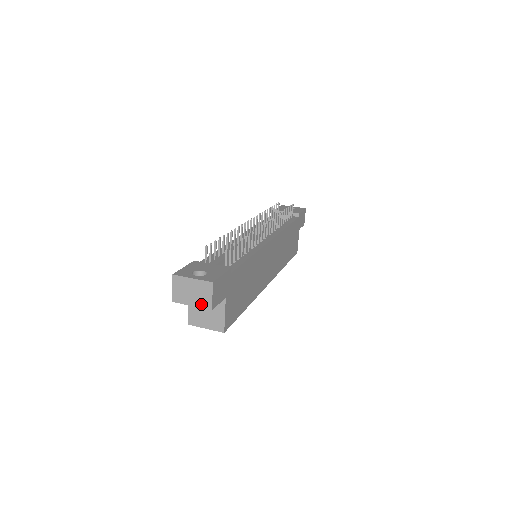
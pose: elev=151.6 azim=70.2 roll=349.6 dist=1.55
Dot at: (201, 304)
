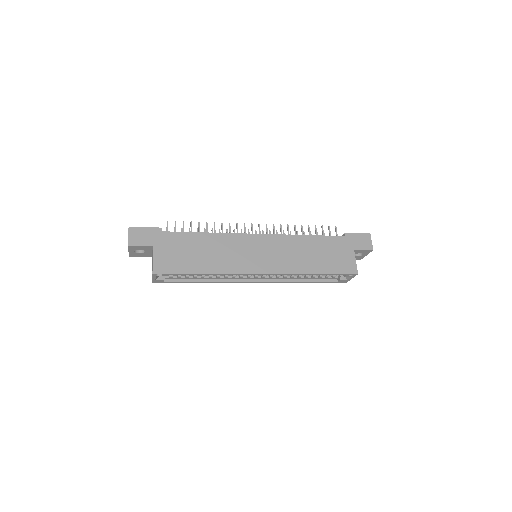
Dot at: occluded
